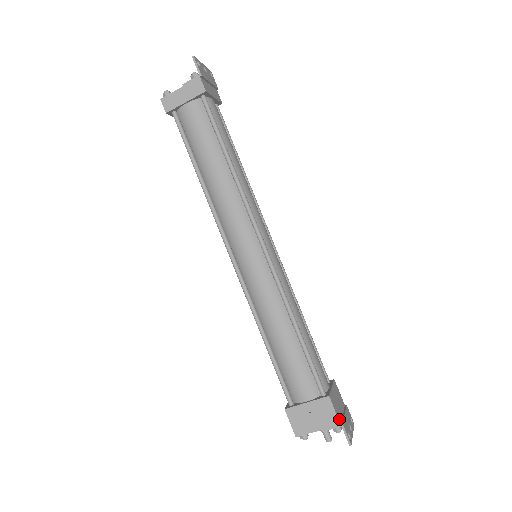
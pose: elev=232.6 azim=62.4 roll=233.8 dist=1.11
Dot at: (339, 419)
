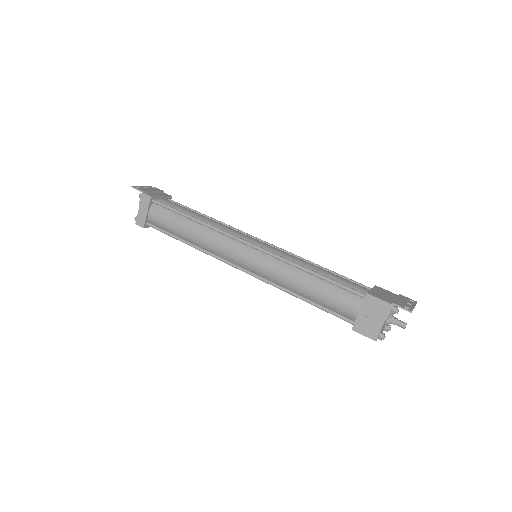
Dot at: (388, 302)
